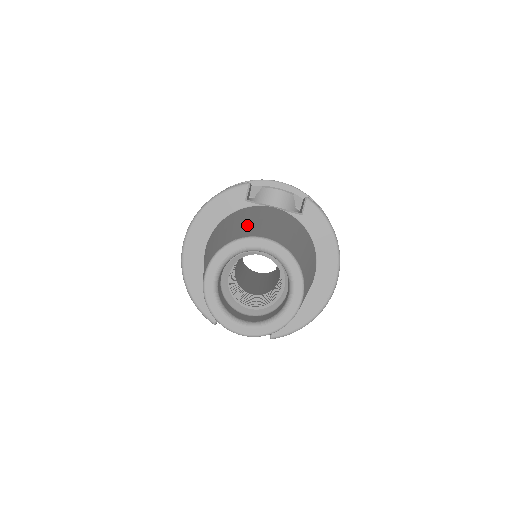
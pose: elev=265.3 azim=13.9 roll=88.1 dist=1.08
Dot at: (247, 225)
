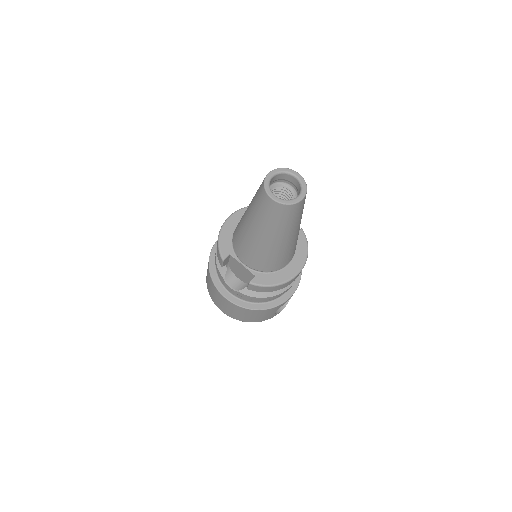
Dot at: occluded
